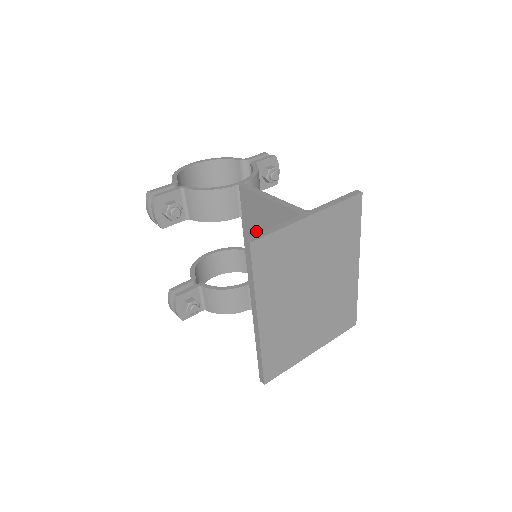
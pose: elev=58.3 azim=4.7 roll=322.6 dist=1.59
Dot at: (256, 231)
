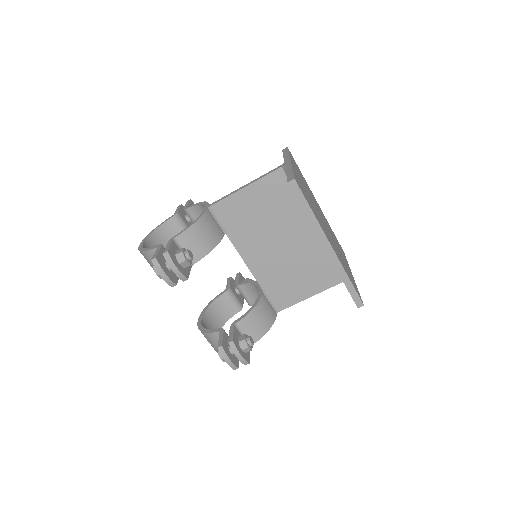
Dot at: (248, 229)
